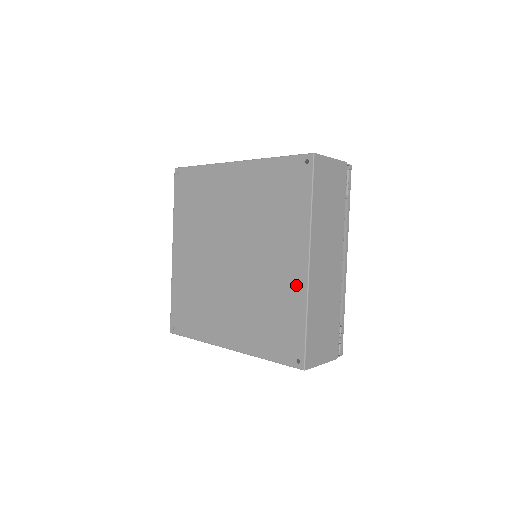
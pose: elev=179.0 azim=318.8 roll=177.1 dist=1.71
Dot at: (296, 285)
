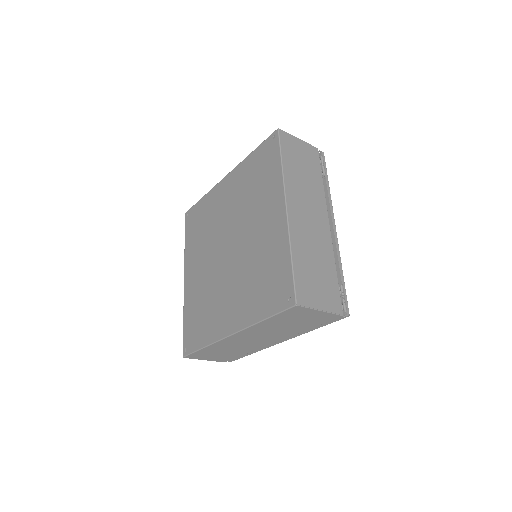
Dot at: (279, 232)
